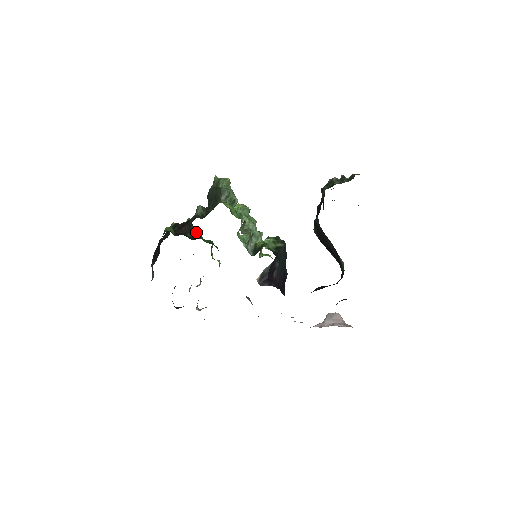
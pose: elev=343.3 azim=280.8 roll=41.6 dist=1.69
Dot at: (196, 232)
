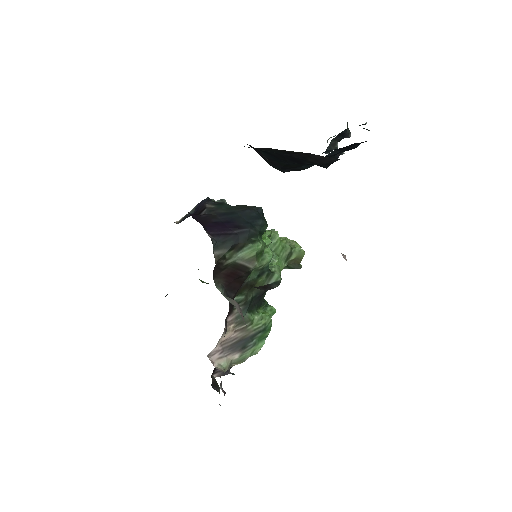
Dot at: occluded
